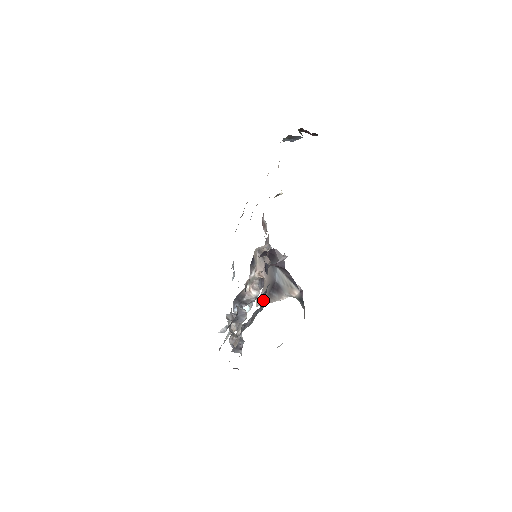
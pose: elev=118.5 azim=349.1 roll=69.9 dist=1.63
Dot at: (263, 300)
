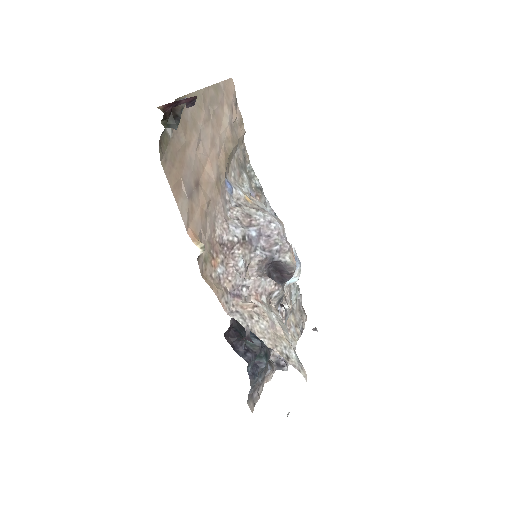
Dot at: (250, 380)
